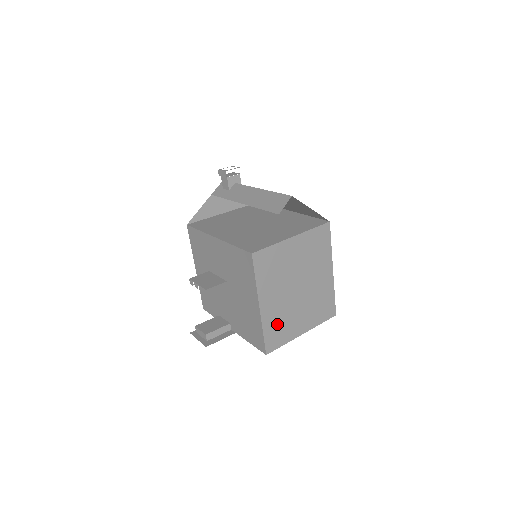
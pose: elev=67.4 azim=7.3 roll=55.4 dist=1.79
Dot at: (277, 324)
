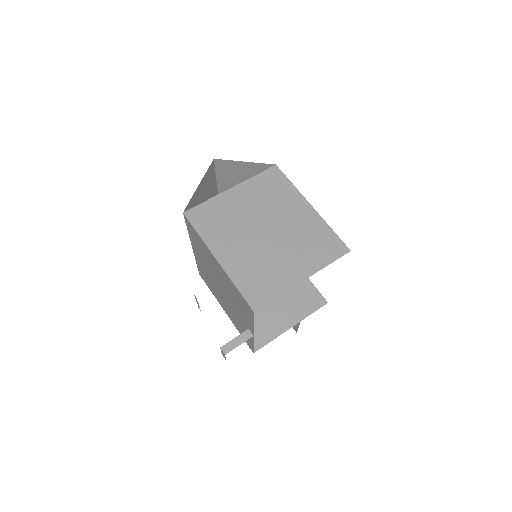
Dot at: (254, 274)
